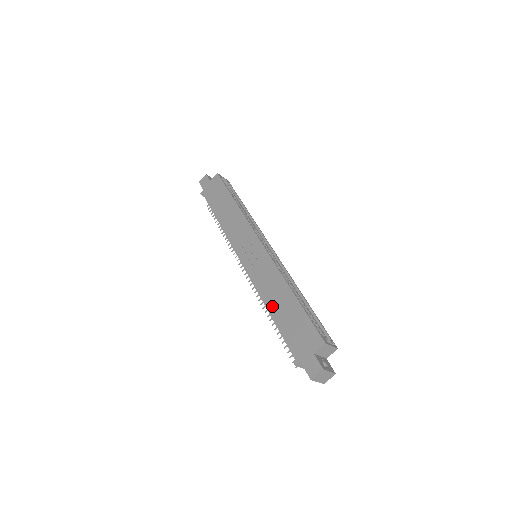
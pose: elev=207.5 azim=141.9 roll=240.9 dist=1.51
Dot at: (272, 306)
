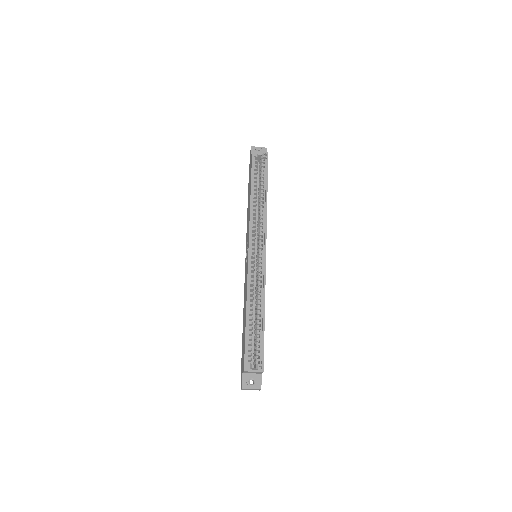
Dot at: (243, 316)
